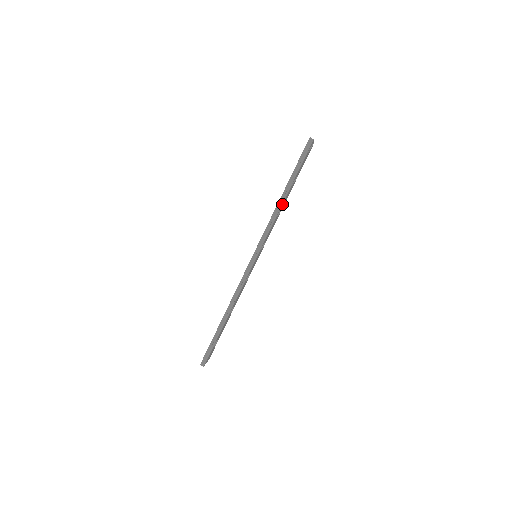
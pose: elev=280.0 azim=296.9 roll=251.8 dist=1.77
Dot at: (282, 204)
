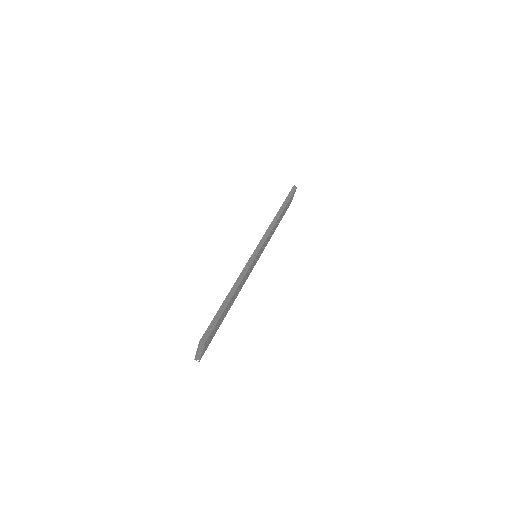
Dot at: (279, 217)
